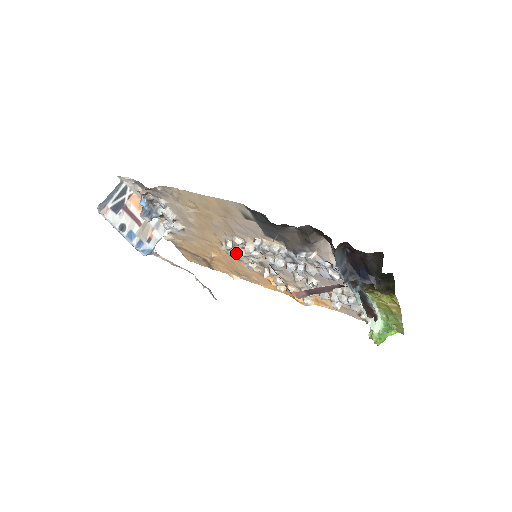
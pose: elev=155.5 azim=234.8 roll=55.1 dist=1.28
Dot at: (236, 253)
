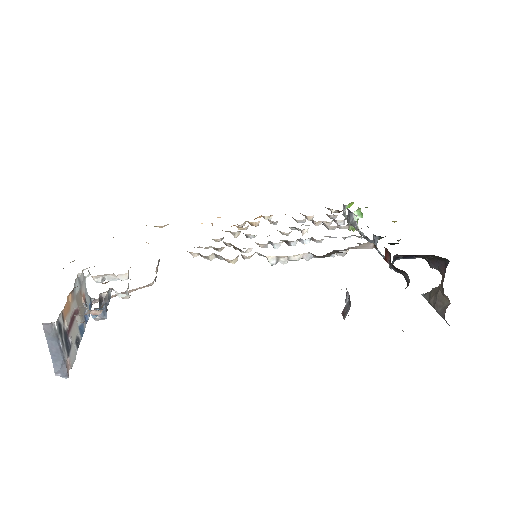
Dot at: (208, 248)
